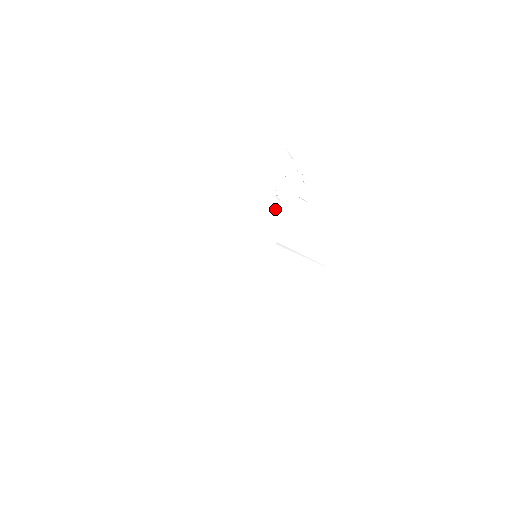
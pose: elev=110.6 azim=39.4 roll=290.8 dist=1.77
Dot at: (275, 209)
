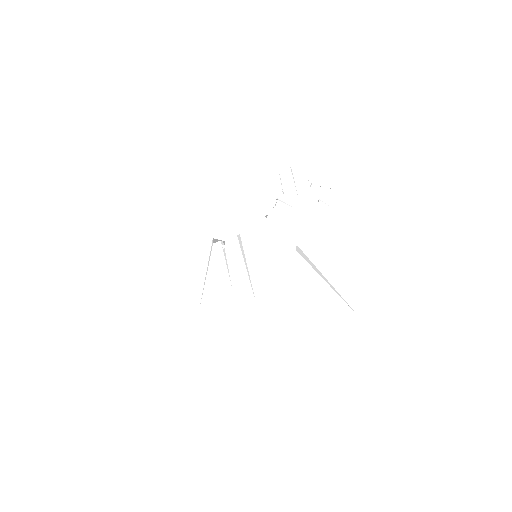
Dot at: (270, 221)
